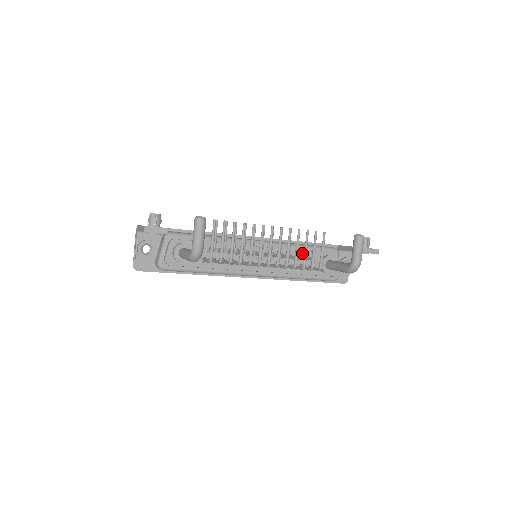
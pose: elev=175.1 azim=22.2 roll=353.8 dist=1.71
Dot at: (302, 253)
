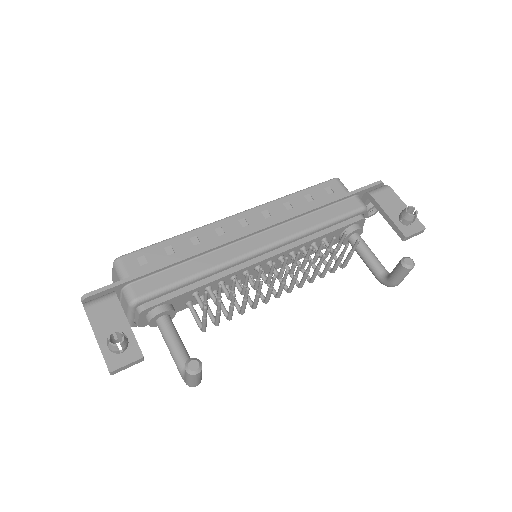
Dot at: (319, 238)
